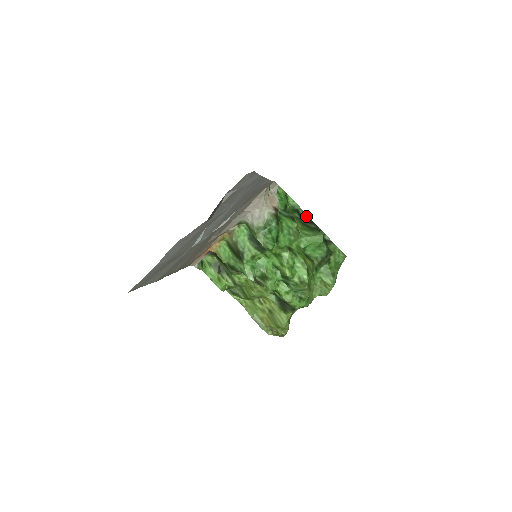
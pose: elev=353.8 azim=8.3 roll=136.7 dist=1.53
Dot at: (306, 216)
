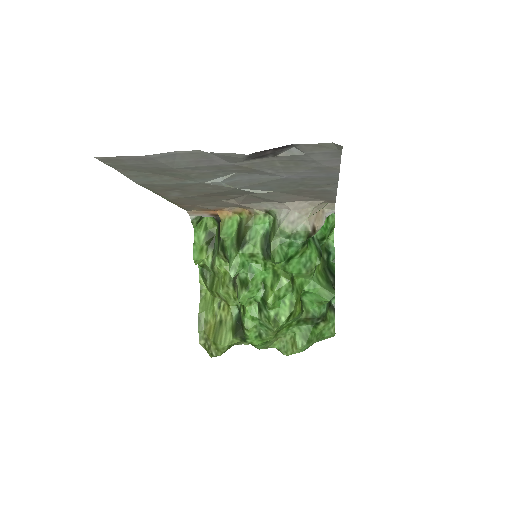
Dot at: (333, 265)
